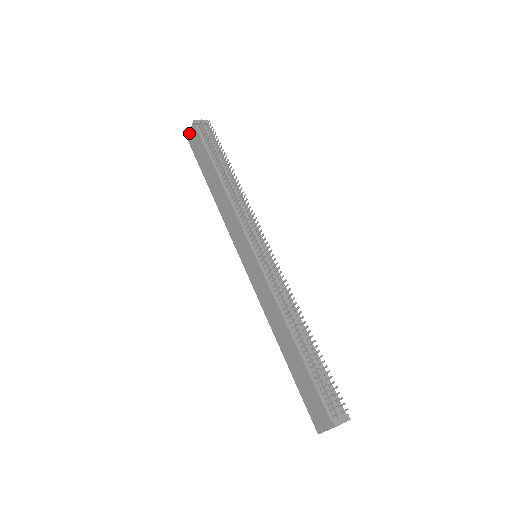
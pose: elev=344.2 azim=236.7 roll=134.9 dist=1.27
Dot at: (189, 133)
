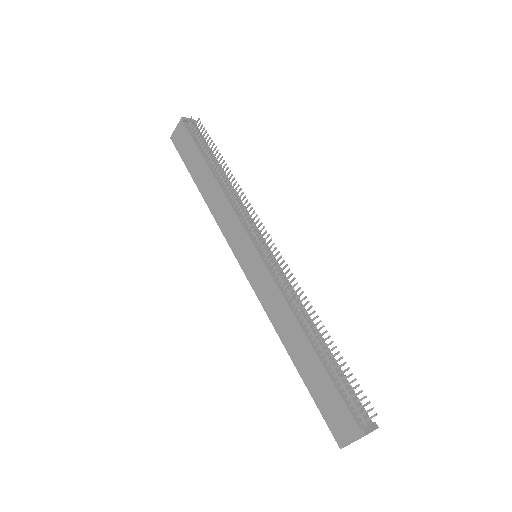
Dot at: (174, 132)
